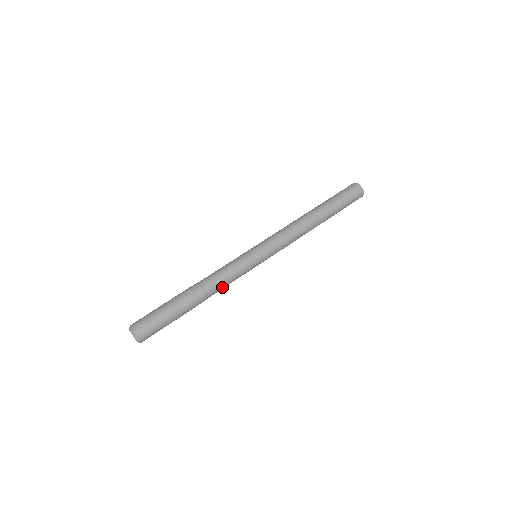
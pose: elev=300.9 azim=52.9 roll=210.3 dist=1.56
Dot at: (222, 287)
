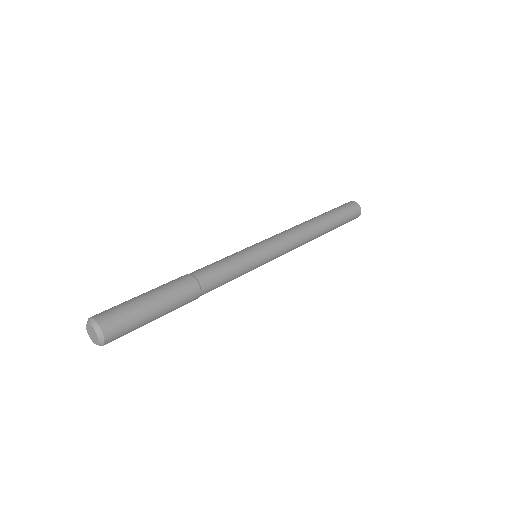
Dot at: (217, 287)
